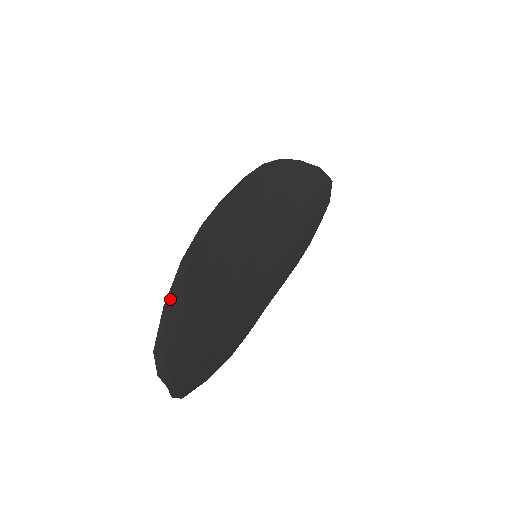
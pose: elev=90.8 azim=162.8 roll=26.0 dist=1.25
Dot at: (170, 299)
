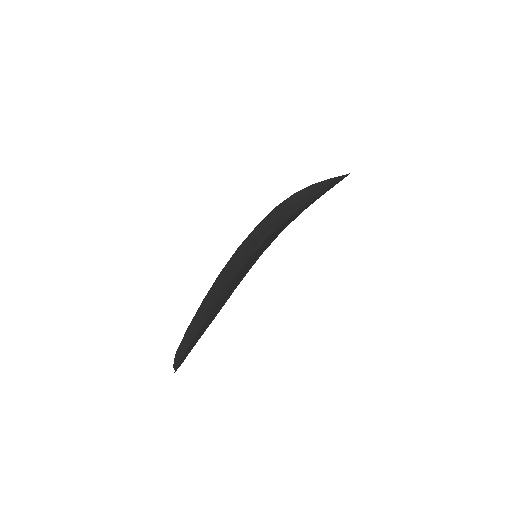
Dot at: (197, 341)
